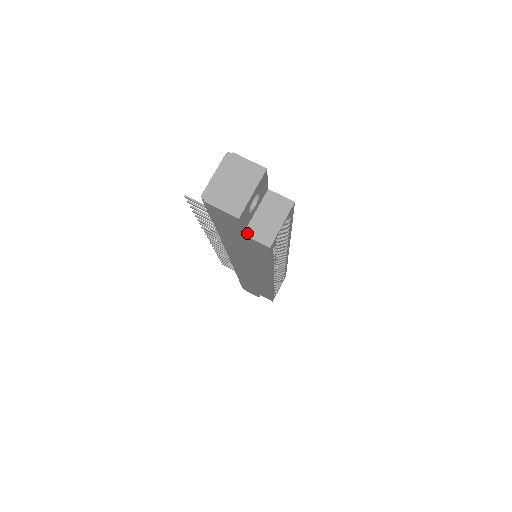
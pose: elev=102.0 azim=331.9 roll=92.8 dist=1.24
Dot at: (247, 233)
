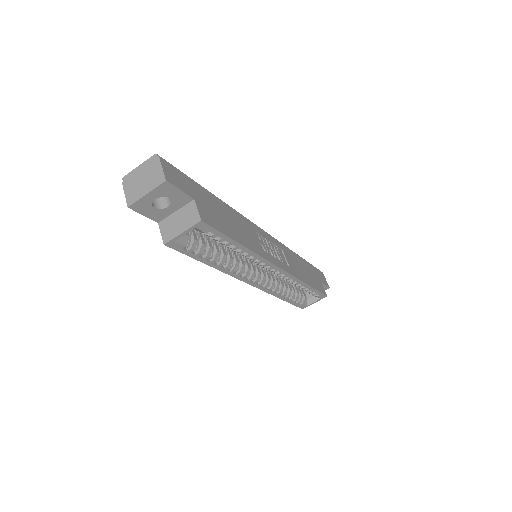
Dot at: (160, 224)
